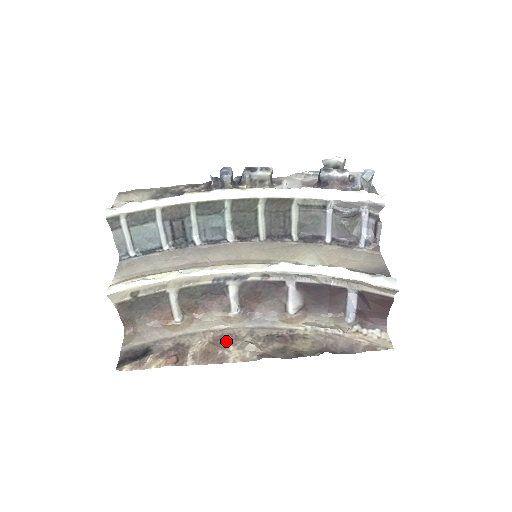
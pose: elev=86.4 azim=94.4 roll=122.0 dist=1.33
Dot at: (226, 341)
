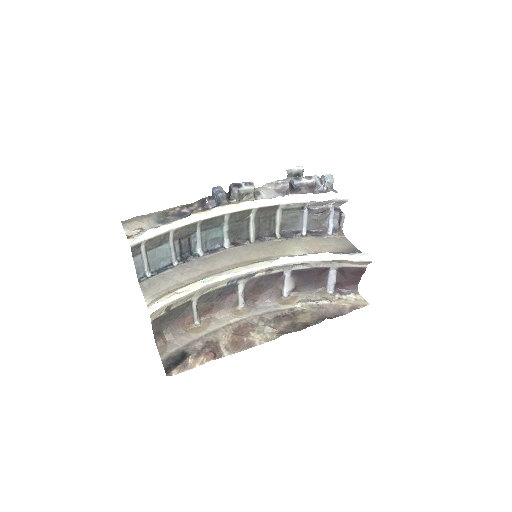
Dot at: (245, 330)
